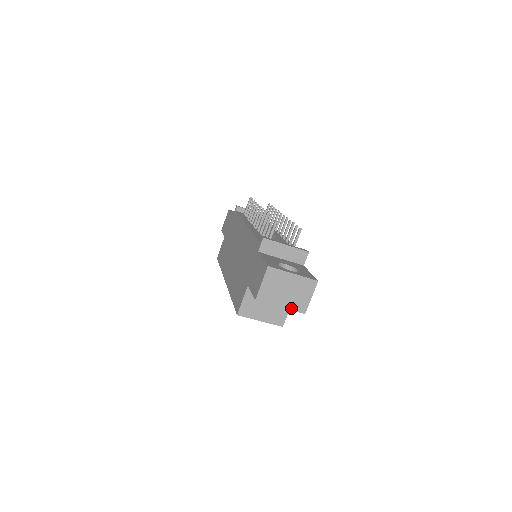
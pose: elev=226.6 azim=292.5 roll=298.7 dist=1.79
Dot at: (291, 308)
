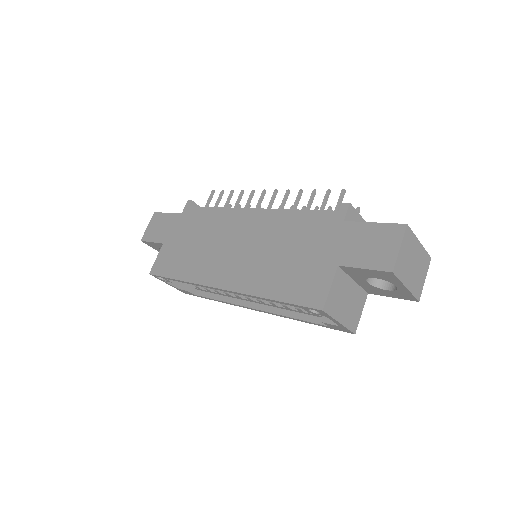
Dot at: (412, 291)
